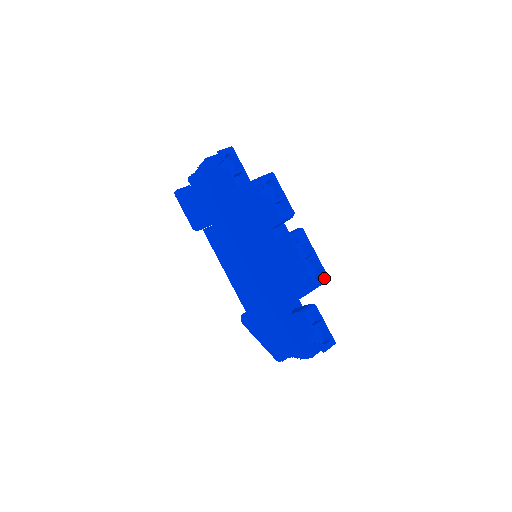
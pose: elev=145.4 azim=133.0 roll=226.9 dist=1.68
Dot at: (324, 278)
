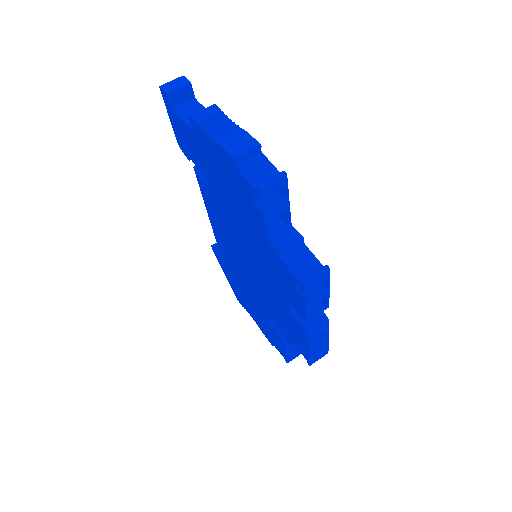
Dot at: (323, 355)
